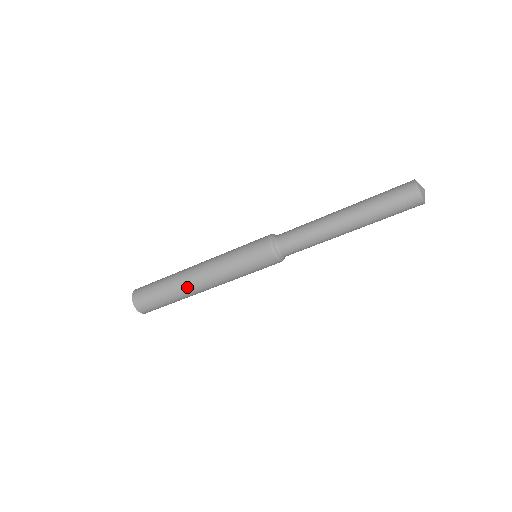
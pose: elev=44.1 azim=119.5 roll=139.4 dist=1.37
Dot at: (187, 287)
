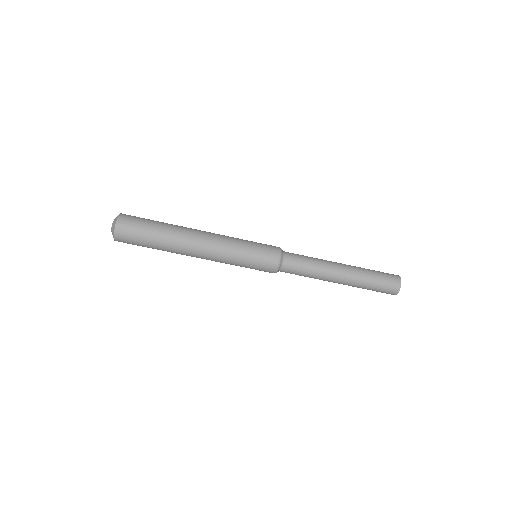
Dot at: (183, 245)
